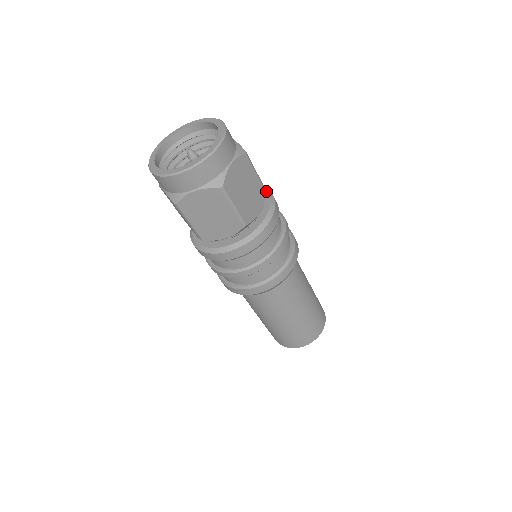
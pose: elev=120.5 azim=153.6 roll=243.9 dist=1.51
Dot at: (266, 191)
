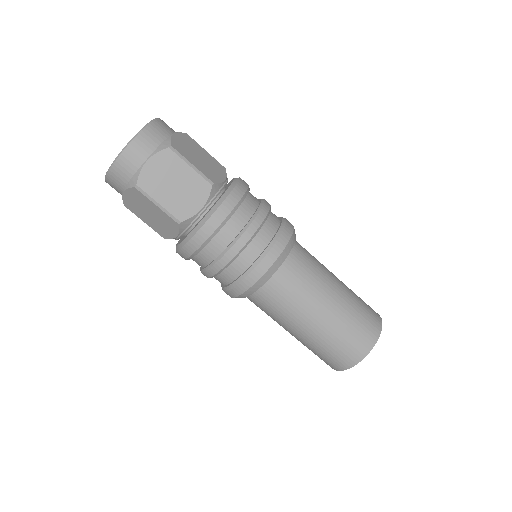
Dot at: (213, 184)
